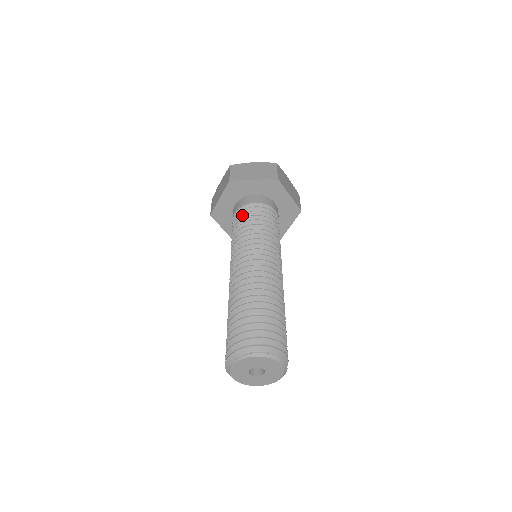
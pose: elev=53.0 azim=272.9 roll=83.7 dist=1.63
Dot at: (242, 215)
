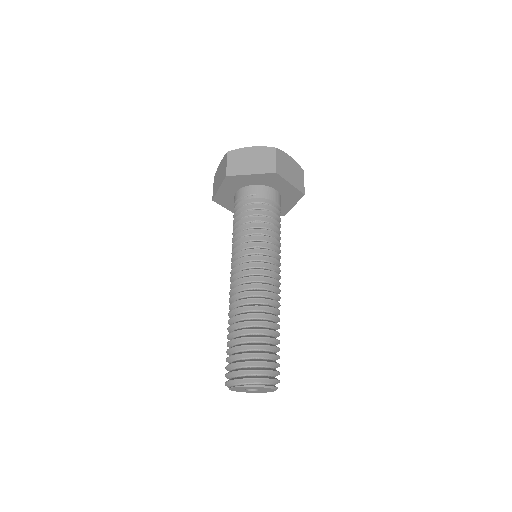
Dot at: (265, 211)
